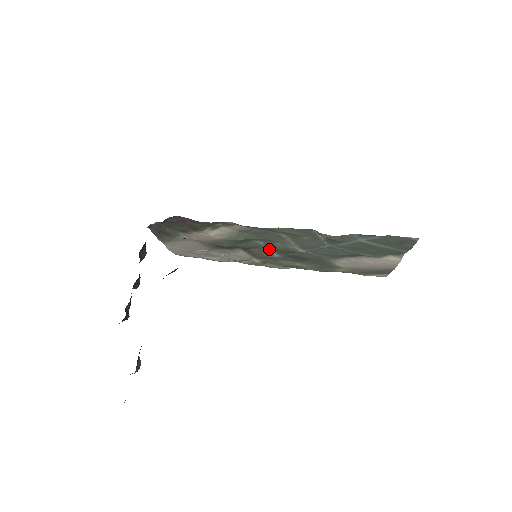
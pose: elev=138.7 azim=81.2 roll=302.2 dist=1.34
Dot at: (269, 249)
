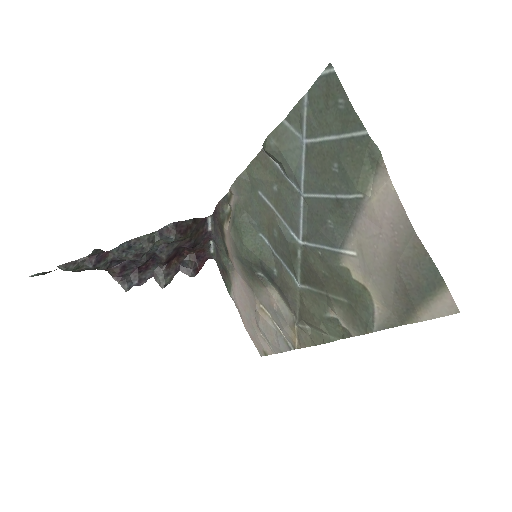
Dot at: (284, 265)
